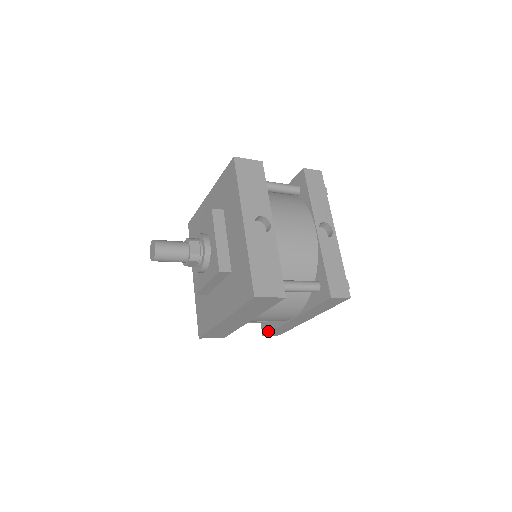
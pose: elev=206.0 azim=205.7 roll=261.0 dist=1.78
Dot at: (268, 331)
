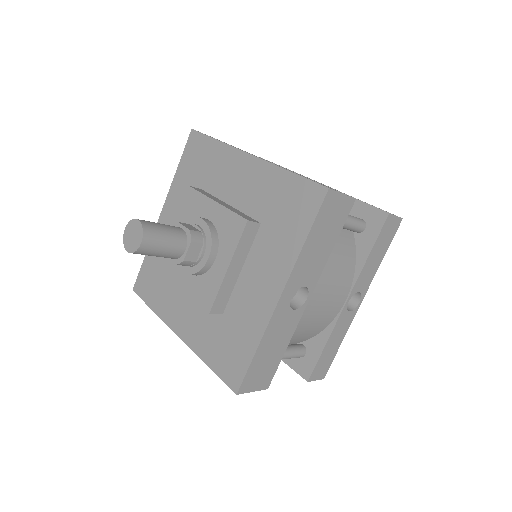
Dot at: occluded
